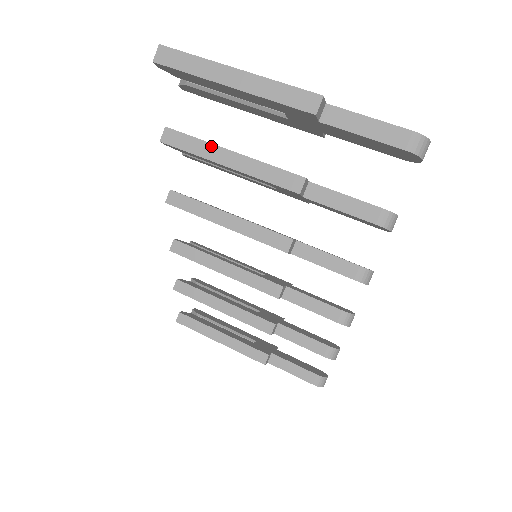
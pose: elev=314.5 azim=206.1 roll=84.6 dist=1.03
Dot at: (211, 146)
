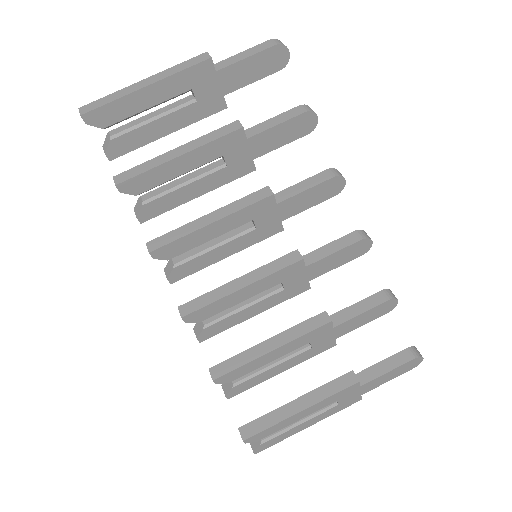
Dot at: (158, 158)
